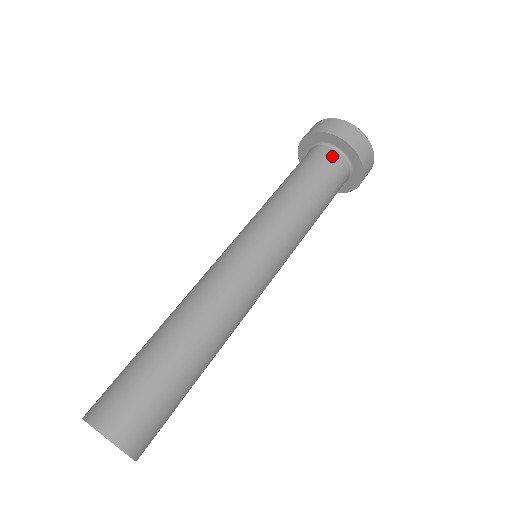
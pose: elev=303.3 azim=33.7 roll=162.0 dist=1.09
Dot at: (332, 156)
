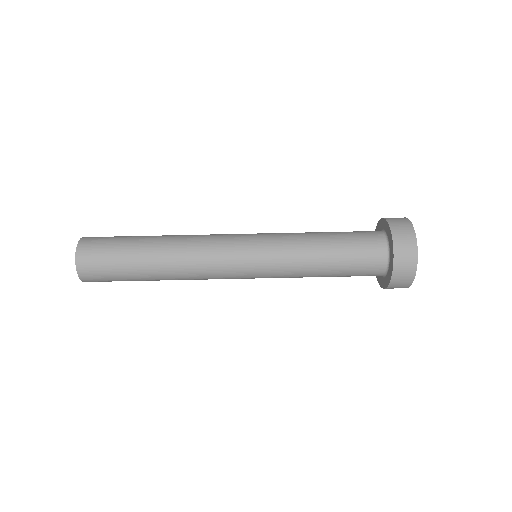
Dot at: (375, 237)
